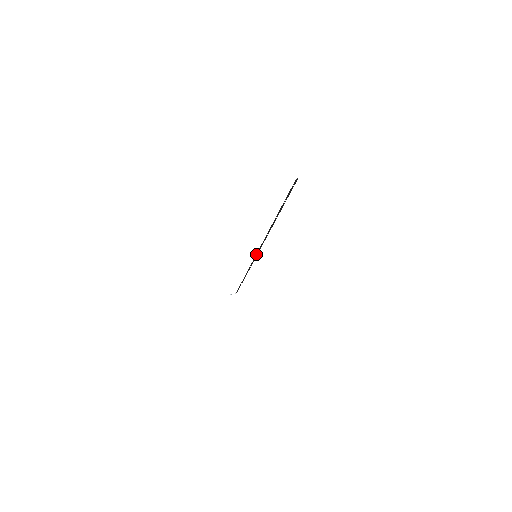
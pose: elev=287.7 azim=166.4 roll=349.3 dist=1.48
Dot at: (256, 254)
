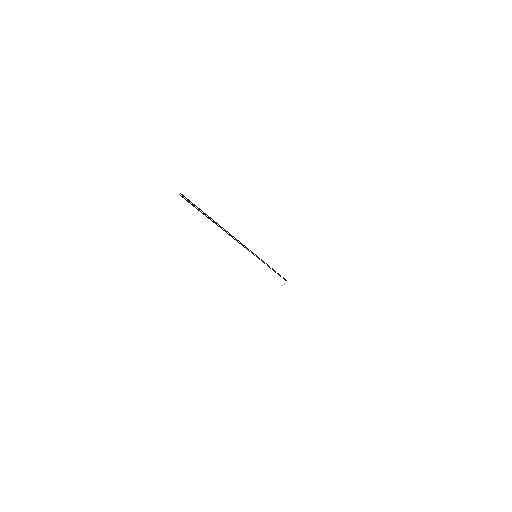
Dot at: occluded
